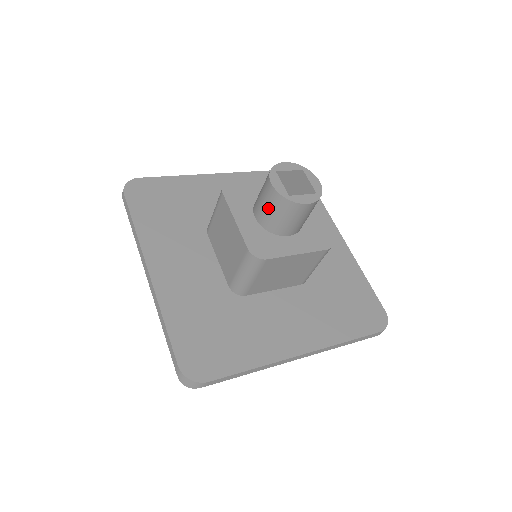
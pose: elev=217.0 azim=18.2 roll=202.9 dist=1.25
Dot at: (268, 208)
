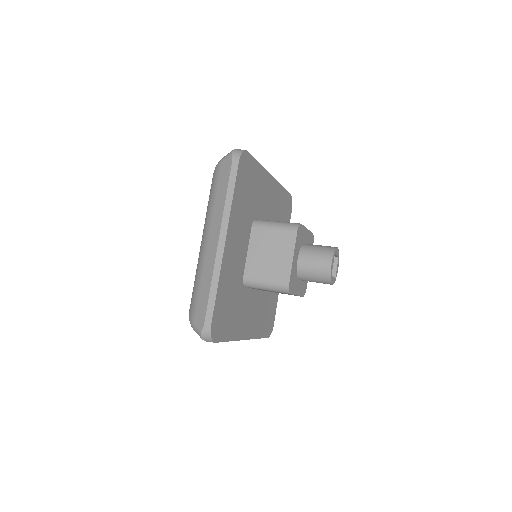
Dot at: occluded
